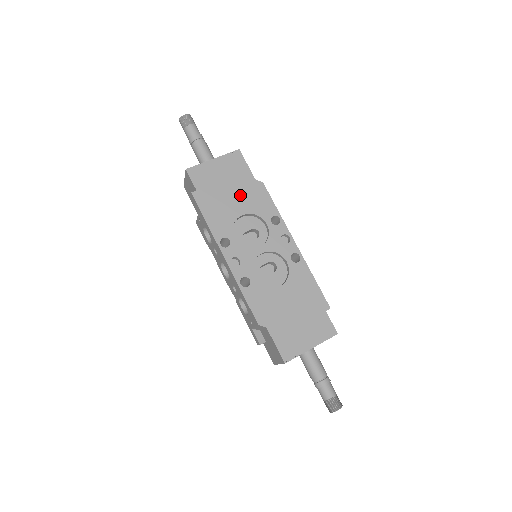
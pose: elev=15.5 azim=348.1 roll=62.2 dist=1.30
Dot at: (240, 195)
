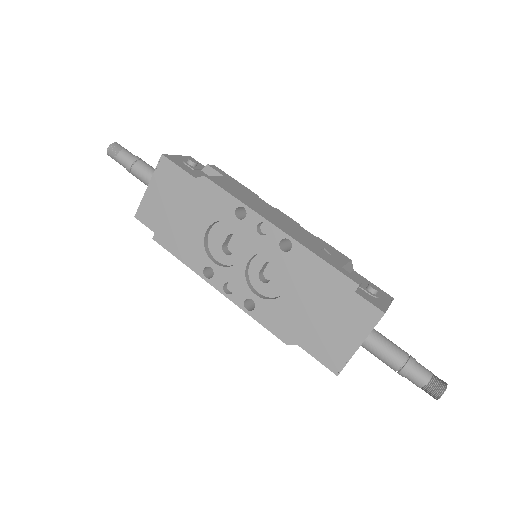
Dot at: (192, 209)
